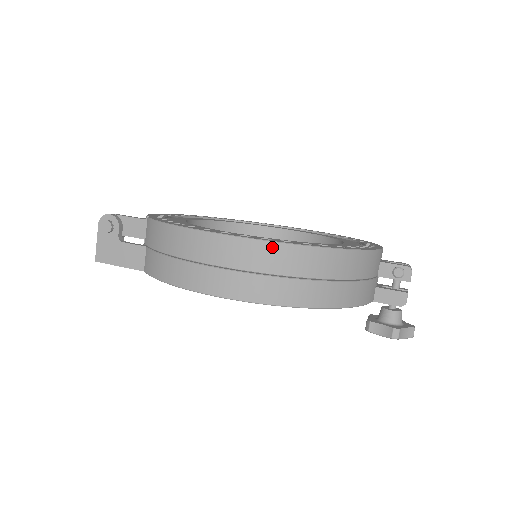
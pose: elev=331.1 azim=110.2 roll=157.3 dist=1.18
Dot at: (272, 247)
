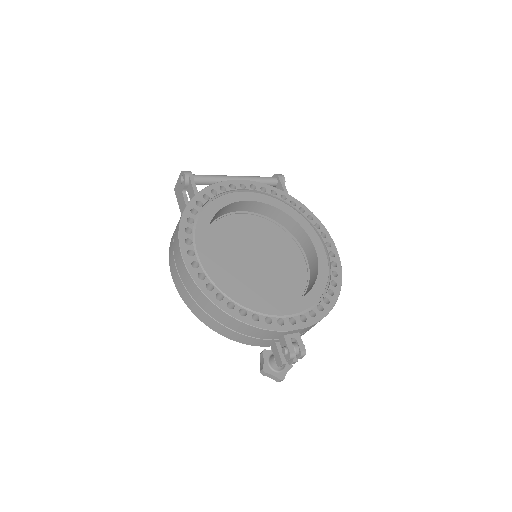
Dot at: (194, 285)
